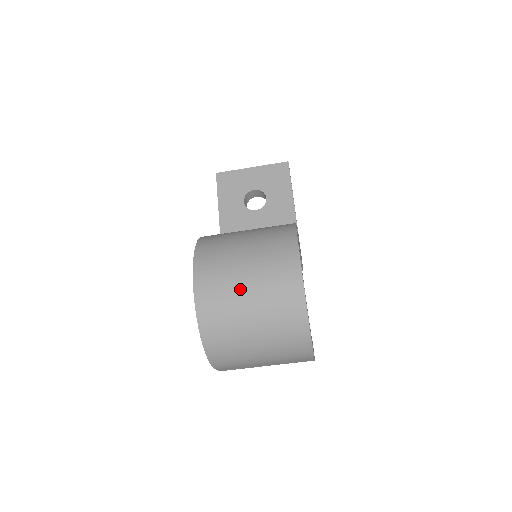
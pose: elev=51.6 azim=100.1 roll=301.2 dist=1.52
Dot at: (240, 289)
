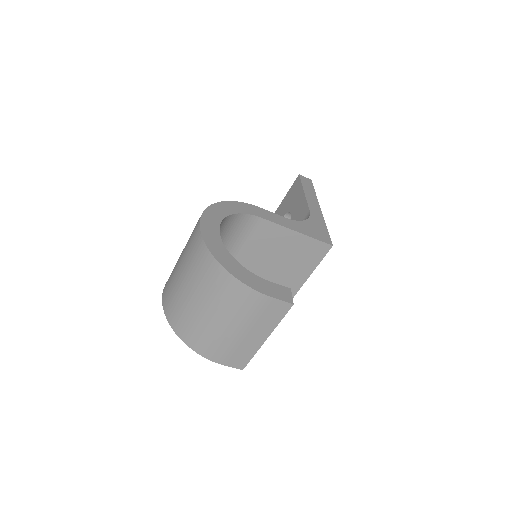
Dot at: (177, 273)
